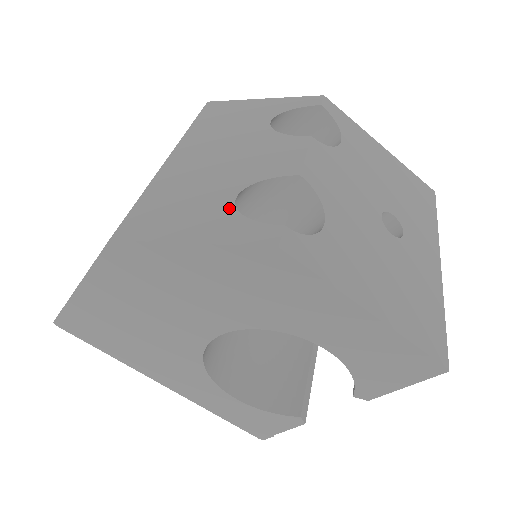
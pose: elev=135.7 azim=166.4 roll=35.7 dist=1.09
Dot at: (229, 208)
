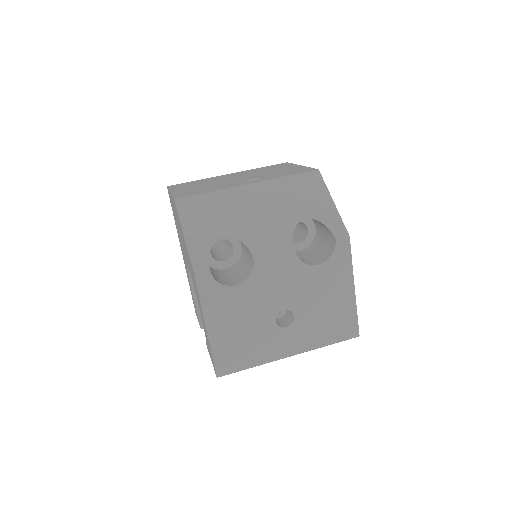
Dot at: (214, 239)
